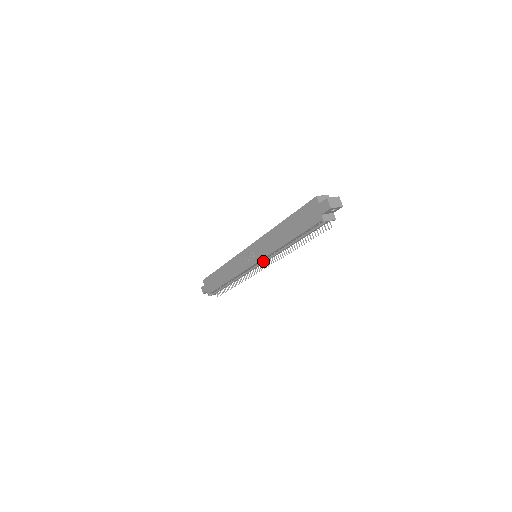
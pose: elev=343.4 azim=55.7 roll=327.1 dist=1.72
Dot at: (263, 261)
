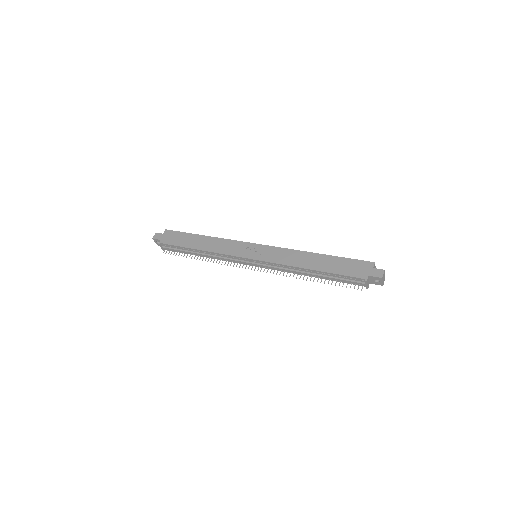
Dot at: (263, 264)
